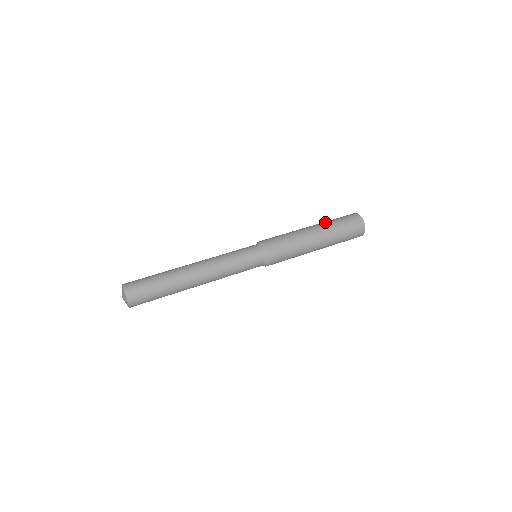
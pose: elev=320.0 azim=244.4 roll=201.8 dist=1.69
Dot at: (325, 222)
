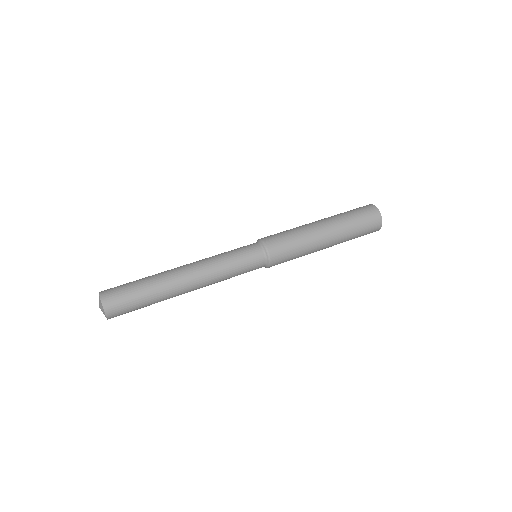
Dot at: occluded
